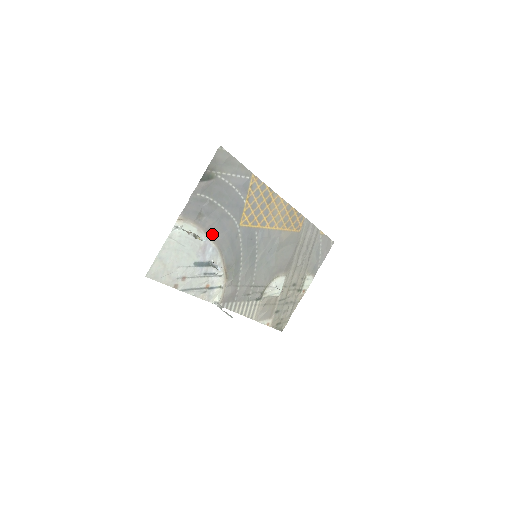
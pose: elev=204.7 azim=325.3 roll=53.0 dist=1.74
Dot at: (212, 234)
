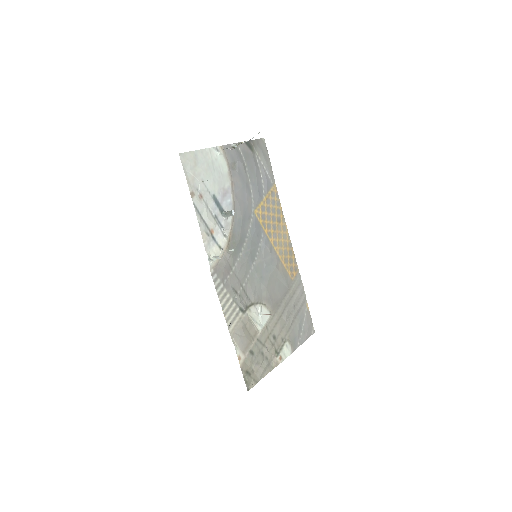
Dot at: (235, 191)
